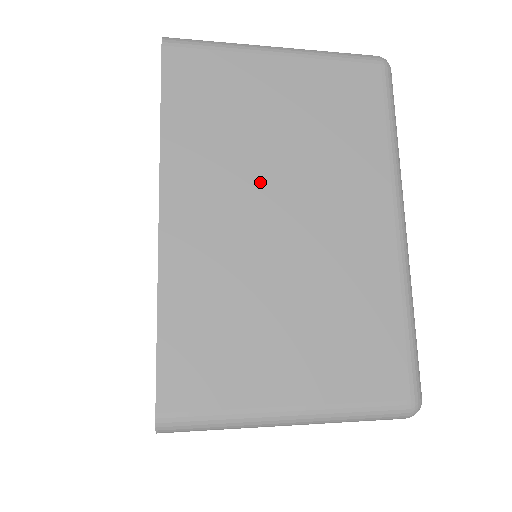
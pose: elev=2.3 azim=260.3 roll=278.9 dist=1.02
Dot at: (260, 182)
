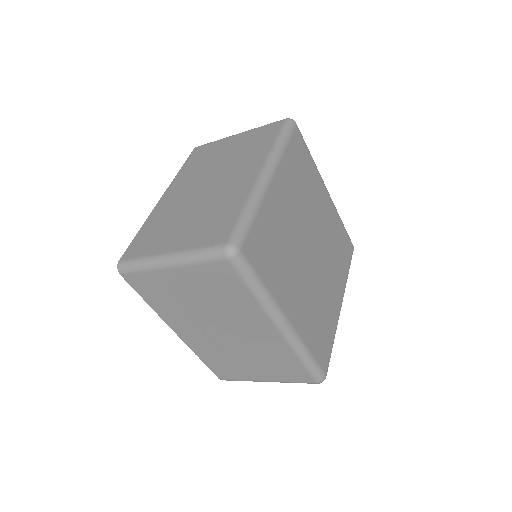
Dot at: (204, 177)
